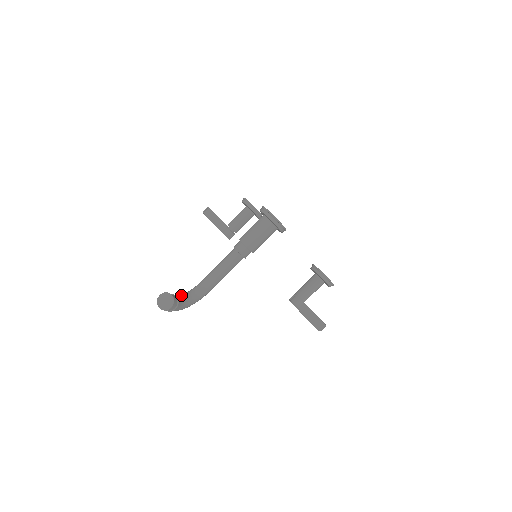
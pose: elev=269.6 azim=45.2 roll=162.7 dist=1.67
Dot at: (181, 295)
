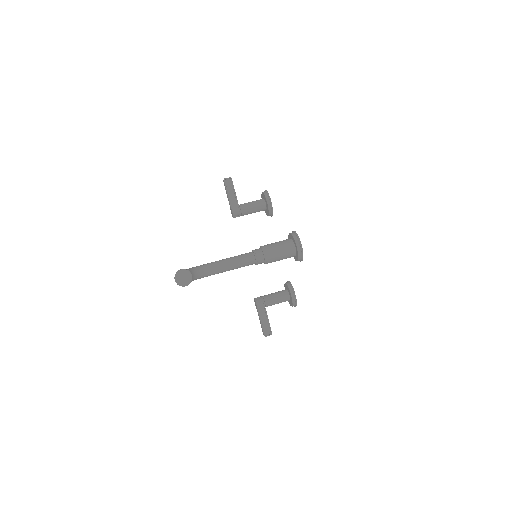
Dot at: (190, 269)
